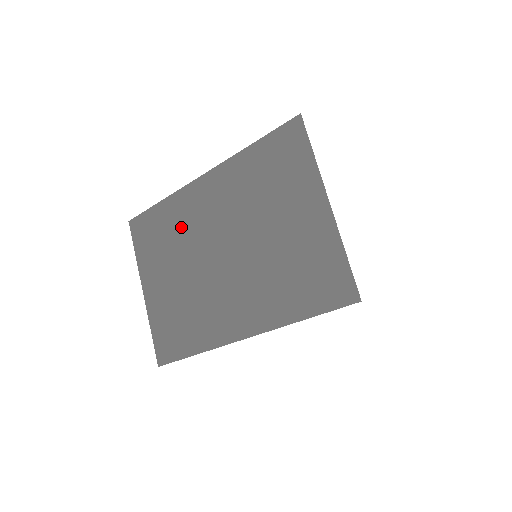
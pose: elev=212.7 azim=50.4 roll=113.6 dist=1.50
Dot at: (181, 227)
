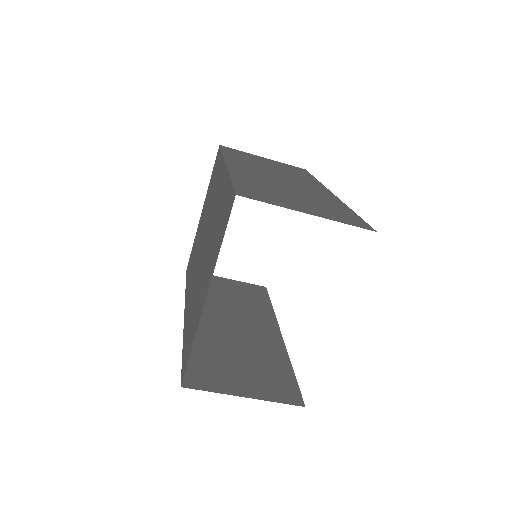
Dot at: (213, 191)
